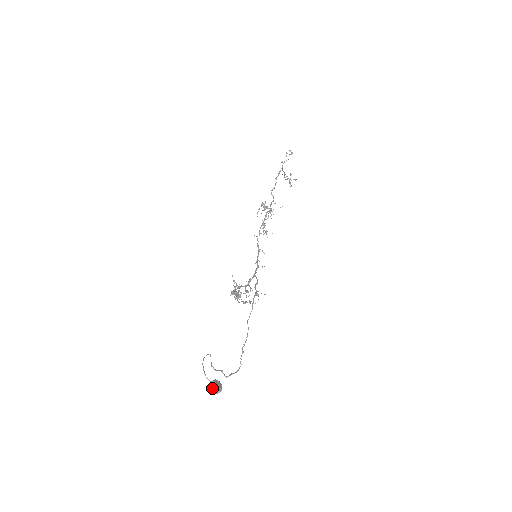
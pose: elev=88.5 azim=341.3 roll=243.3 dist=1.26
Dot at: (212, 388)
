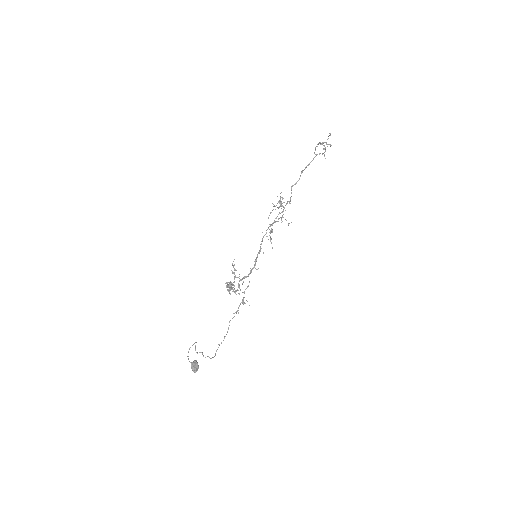
Dot at: (191, 368)
